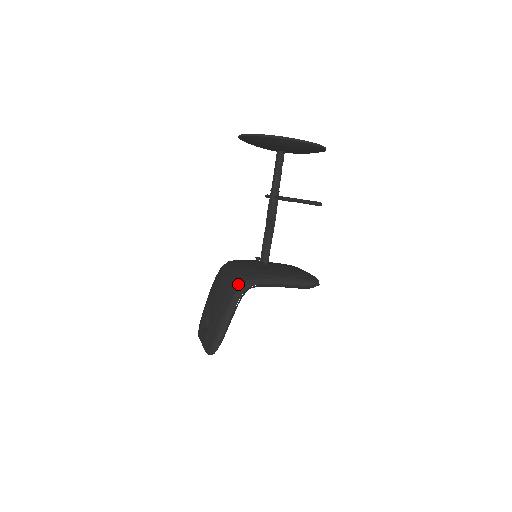
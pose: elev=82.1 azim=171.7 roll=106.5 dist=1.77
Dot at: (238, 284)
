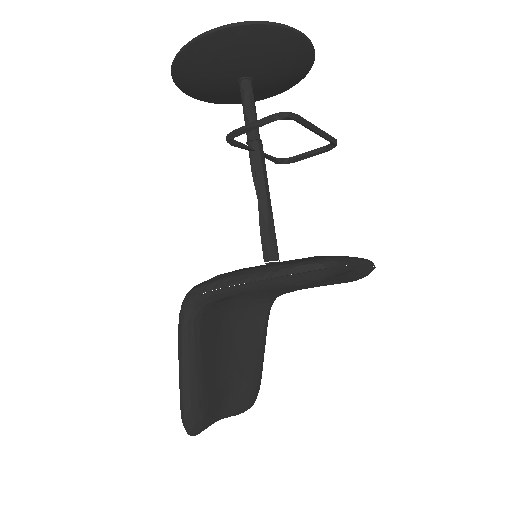
Dot at: occluded
